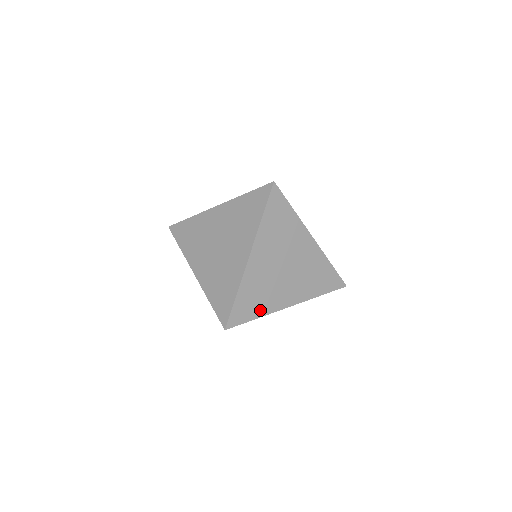
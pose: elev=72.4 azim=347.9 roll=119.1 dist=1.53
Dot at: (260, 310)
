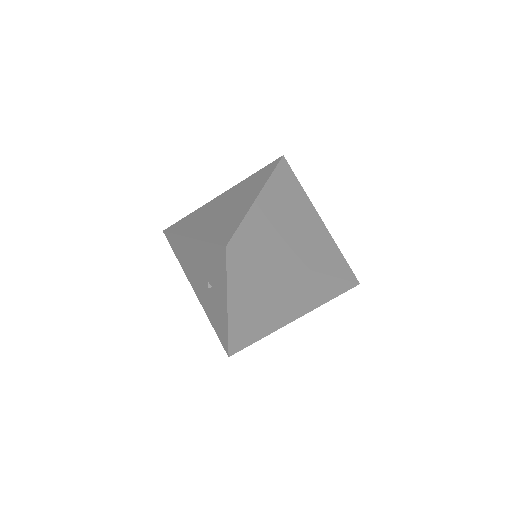
Dot at: occluded
